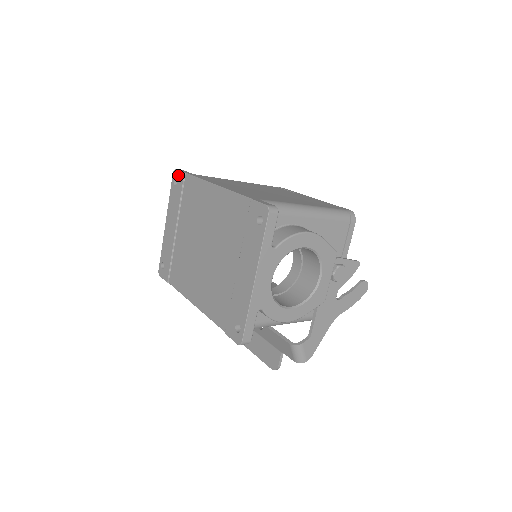
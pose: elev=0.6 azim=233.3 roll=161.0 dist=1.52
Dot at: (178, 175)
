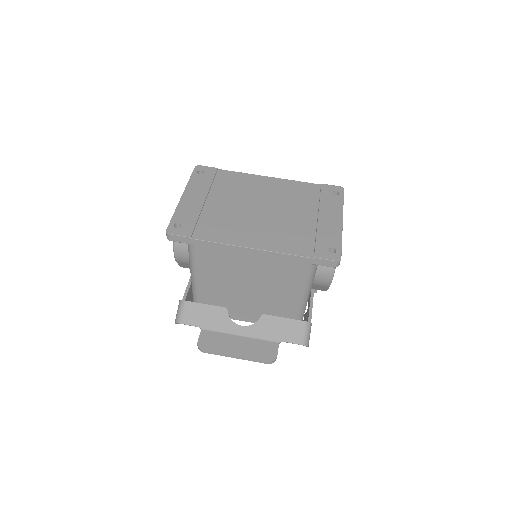
Dot at: (206, 168)
